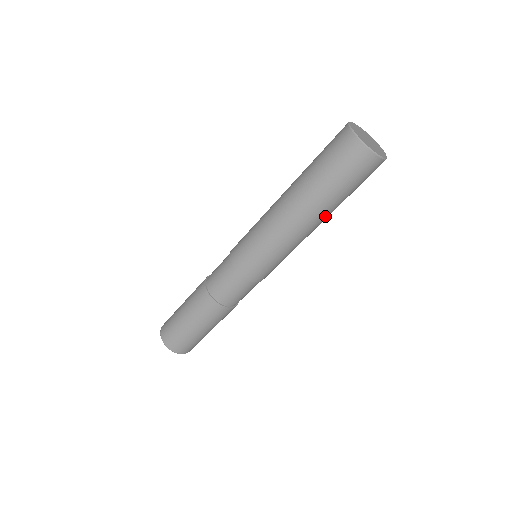
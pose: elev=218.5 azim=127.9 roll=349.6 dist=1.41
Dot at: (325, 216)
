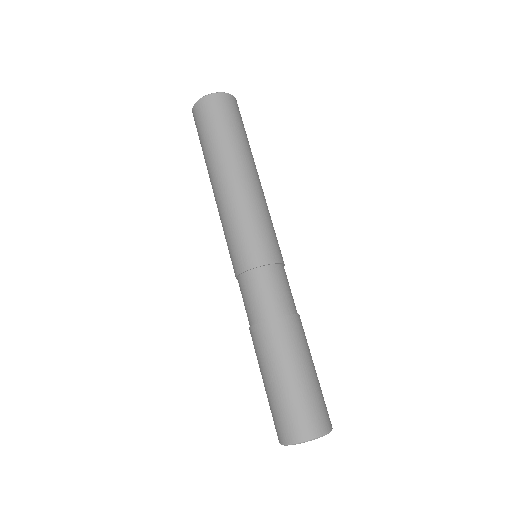
Dot at: (243, 159)
